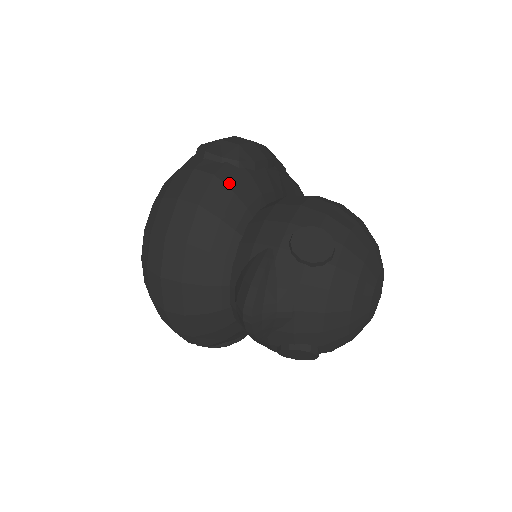
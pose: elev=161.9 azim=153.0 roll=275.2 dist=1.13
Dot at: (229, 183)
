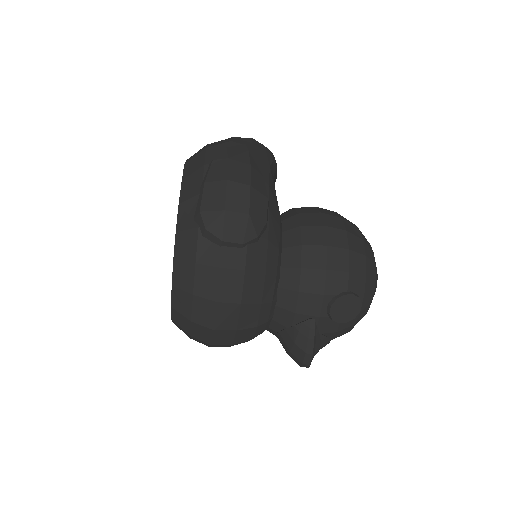
Dot at: (258, 268)
